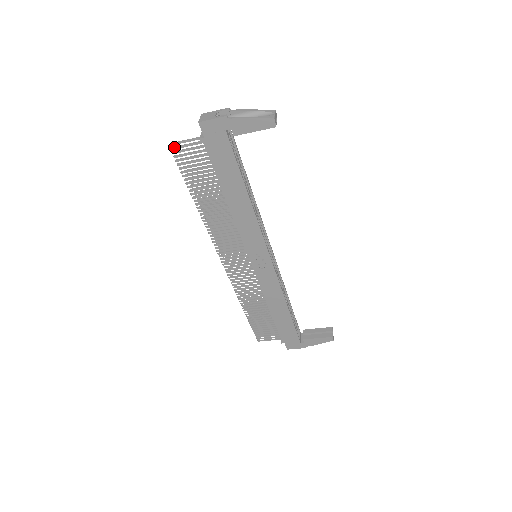
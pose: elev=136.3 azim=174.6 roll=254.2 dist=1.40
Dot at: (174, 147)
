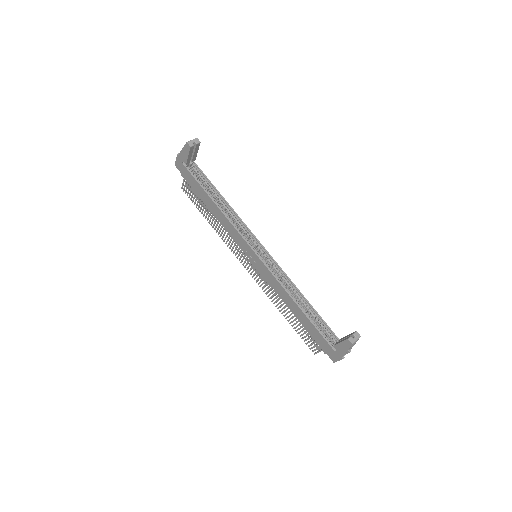
Dot at: (182, 187)
